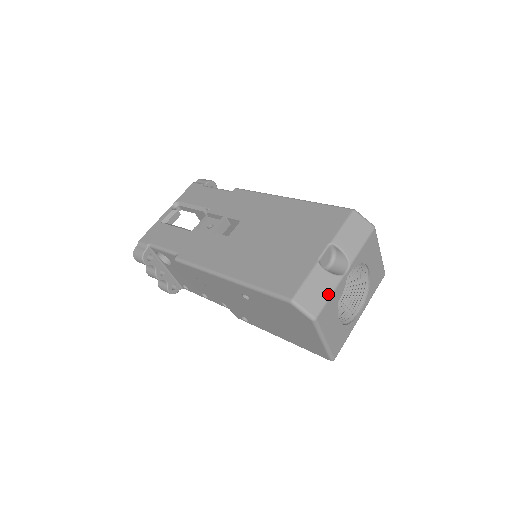
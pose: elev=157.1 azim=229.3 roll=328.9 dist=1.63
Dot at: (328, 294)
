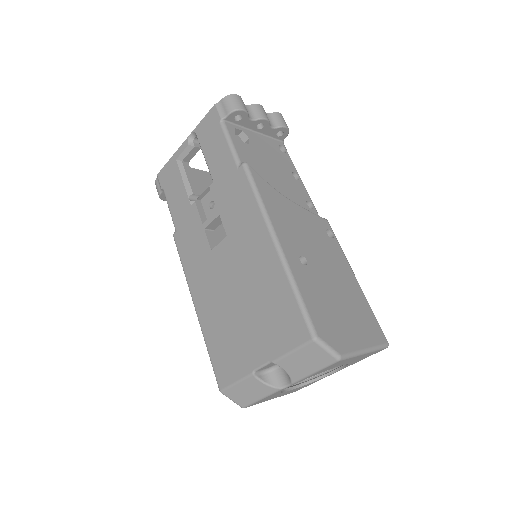
Dot at: (259, 397)
